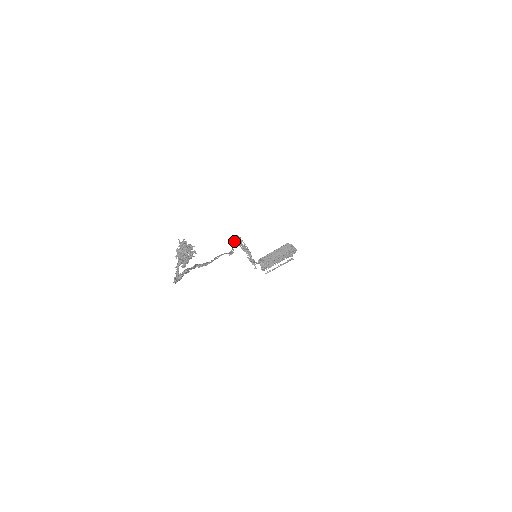
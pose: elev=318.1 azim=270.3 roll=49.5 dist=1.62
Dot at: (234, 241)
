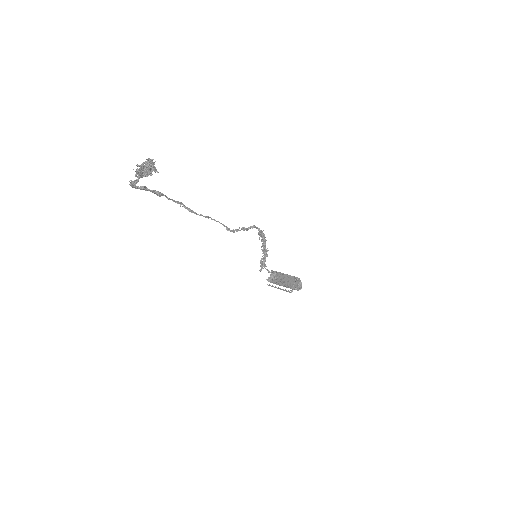
Dot at: (248, 228)
